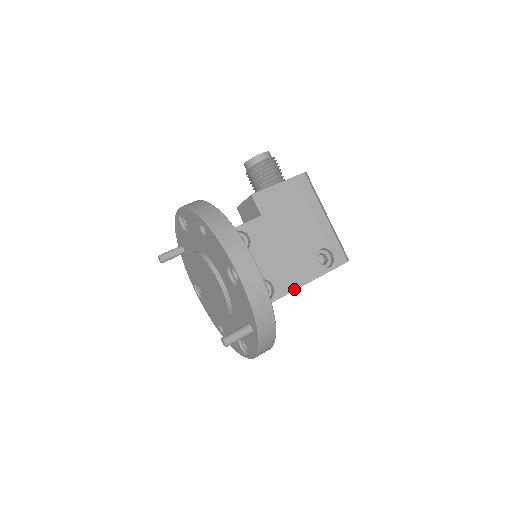
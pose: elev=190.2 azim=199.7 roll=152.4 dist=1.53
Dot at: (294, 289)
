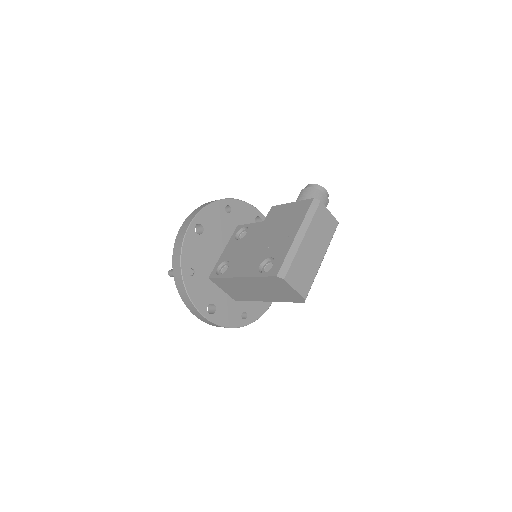
Dot at: (233, 276)
